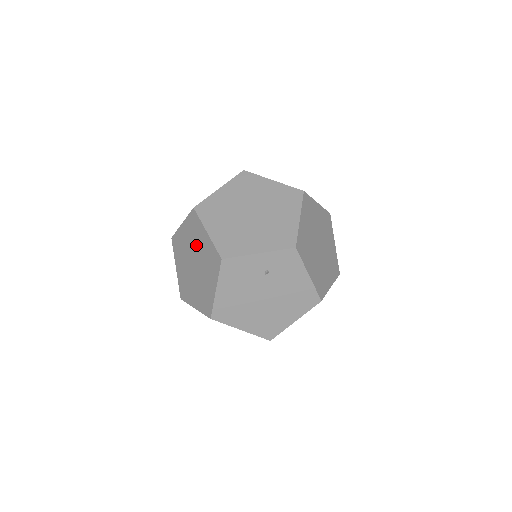
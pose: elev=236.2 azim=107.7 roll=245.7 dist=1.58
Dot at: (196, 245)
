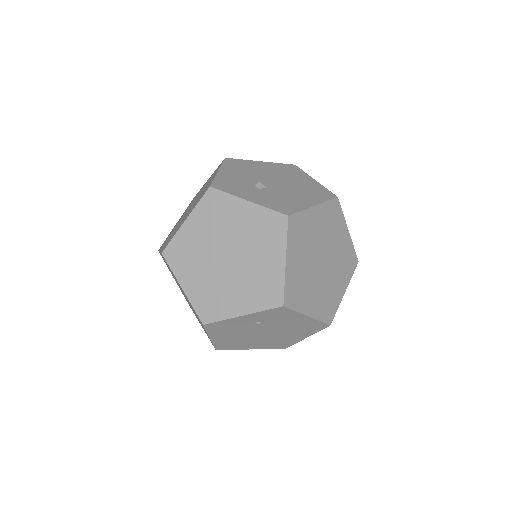
Dot at: (179, 285)
